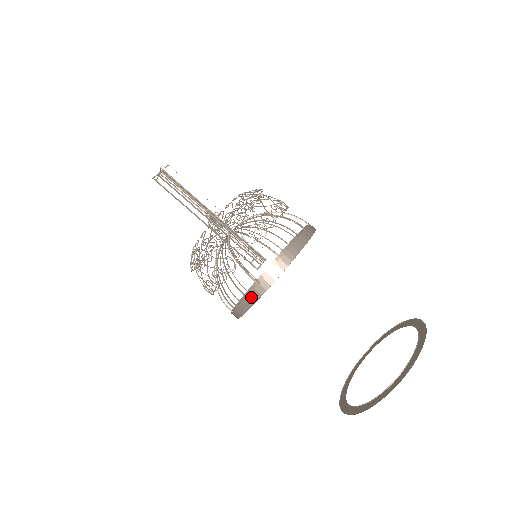
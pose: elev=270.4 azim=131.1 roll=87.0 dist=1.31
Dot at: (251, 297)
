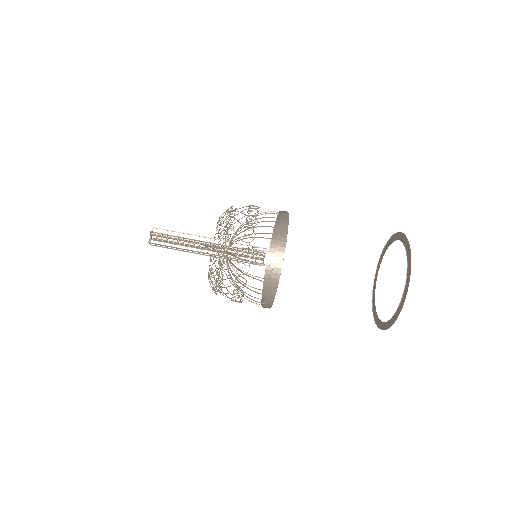
Dot at: (273, 281)
